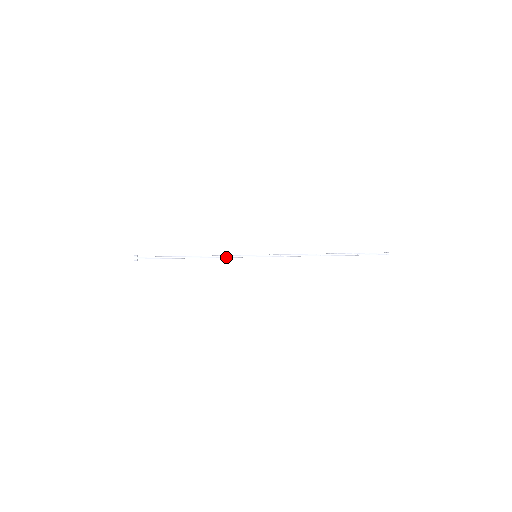
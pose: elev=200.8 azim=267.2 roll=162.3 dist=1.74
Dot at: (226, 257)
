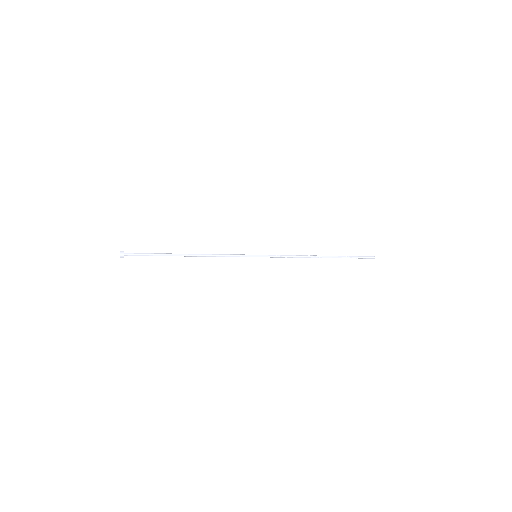
Dot at: (226, 256)
